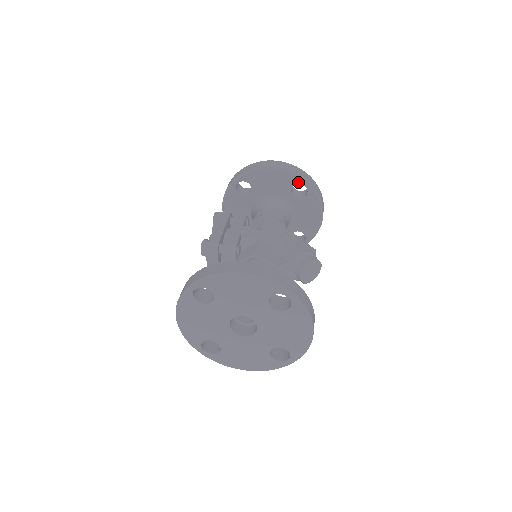
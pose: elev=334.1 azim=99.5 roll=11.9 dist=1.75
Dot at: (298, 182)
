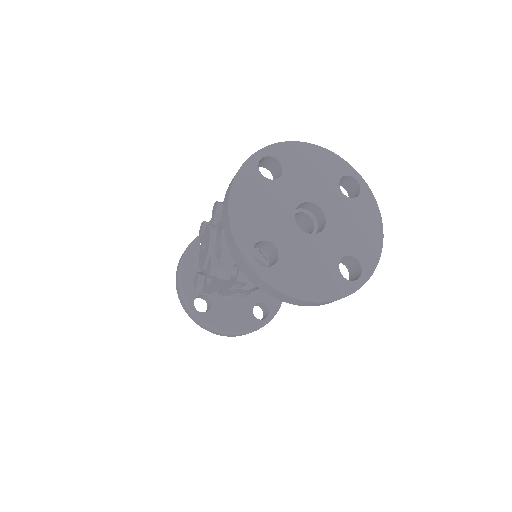
Dot at: occluded
